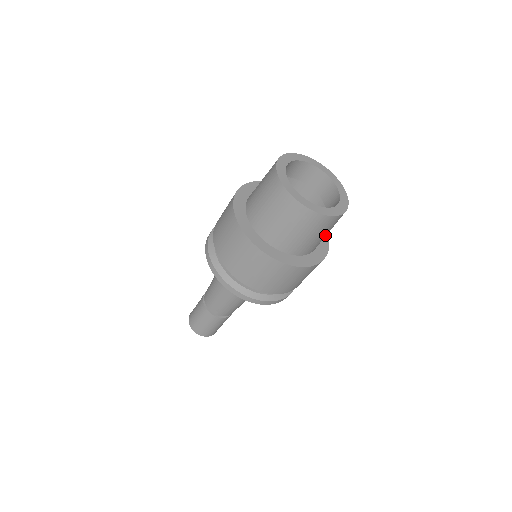
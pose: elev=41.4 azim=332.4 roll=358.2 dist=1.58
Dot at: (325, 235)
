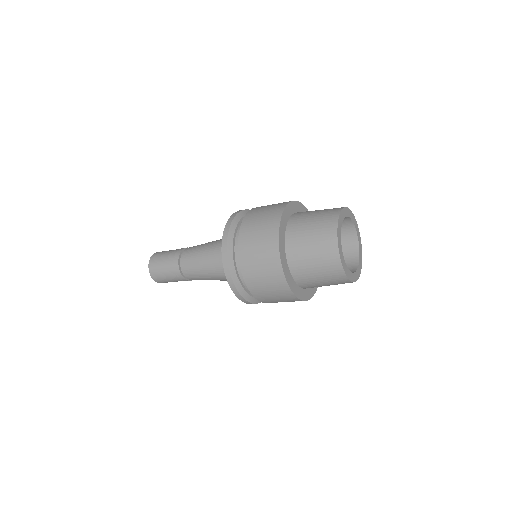
Dot at: occluded
